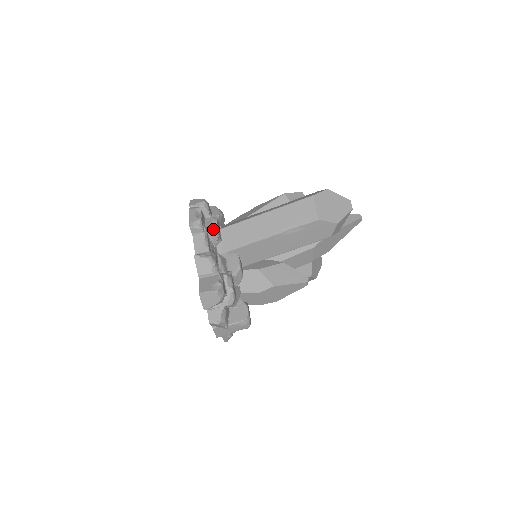
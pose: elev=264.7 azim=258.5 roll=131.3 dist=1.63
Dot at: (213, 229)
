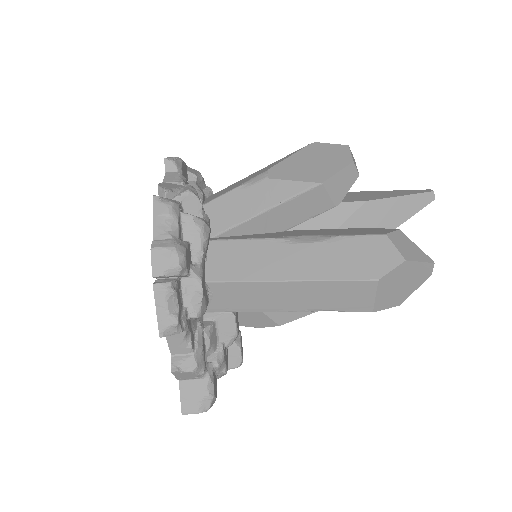
Dot at: (198, 315)
